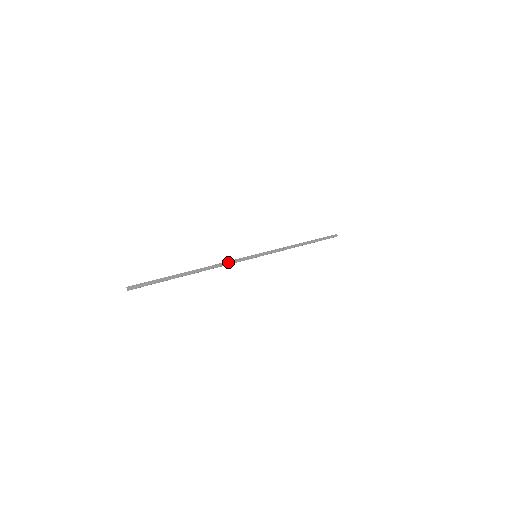
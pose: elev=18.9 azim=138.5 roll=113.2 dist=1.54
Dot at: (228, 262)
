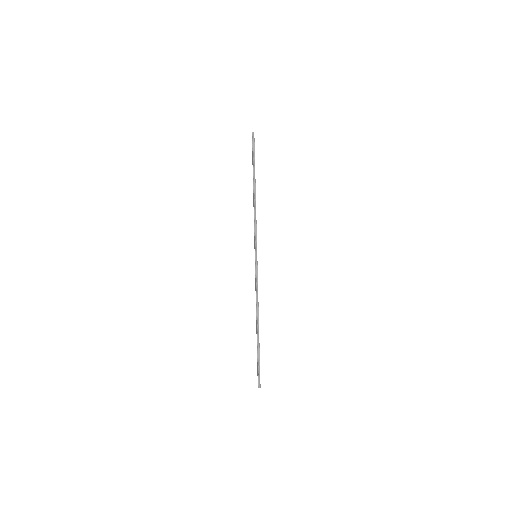
Dot at: occluded
